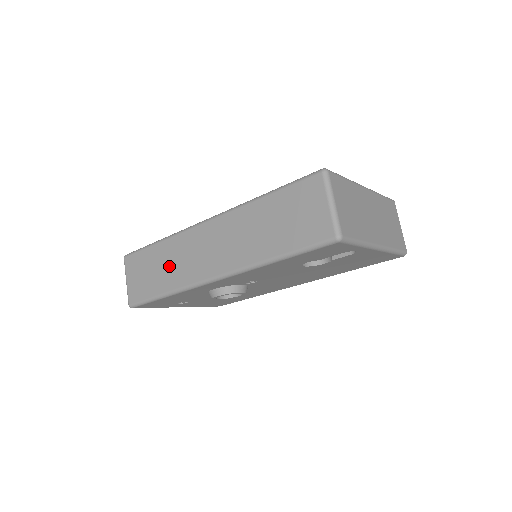
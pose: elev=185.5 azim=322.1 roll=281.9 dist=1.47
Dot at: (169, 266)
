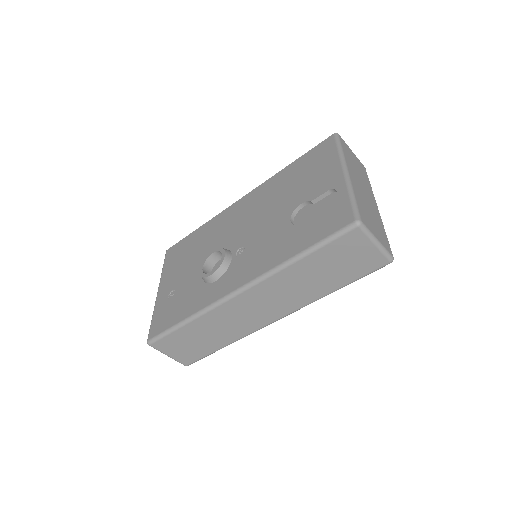
Dot at: (216, 332)
